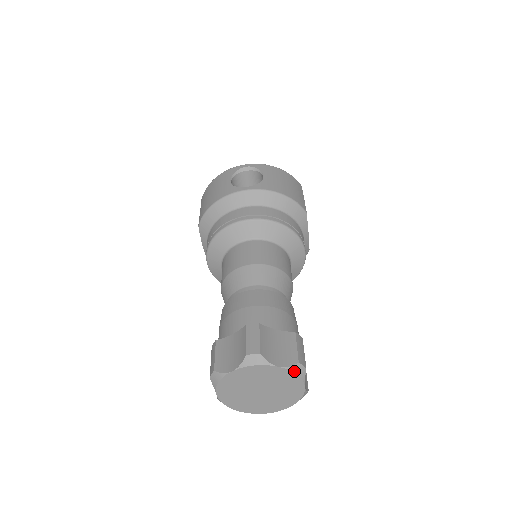
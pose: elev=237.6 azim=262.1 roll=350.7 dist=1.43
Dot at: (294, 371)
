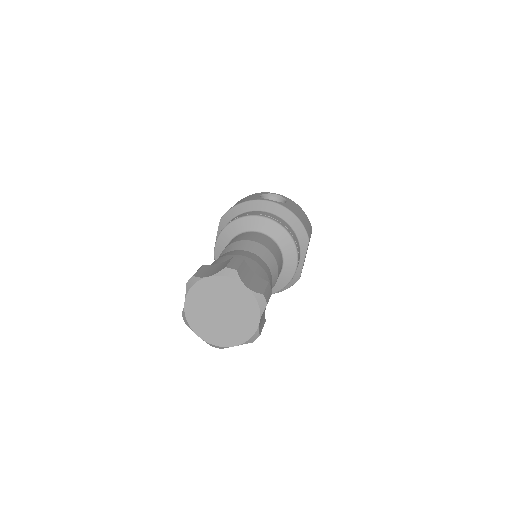
Dot at: (257, 298)
